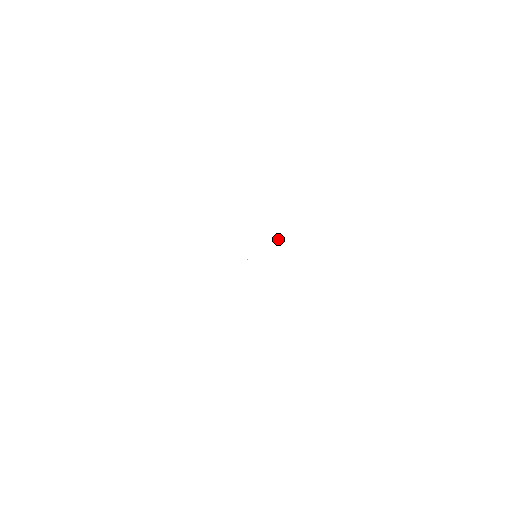
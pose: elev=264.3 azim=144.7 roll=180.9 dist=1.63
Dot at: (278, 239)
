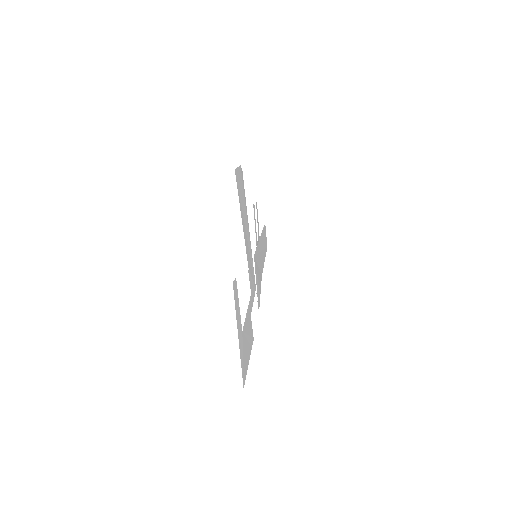
Dot at: occluded
